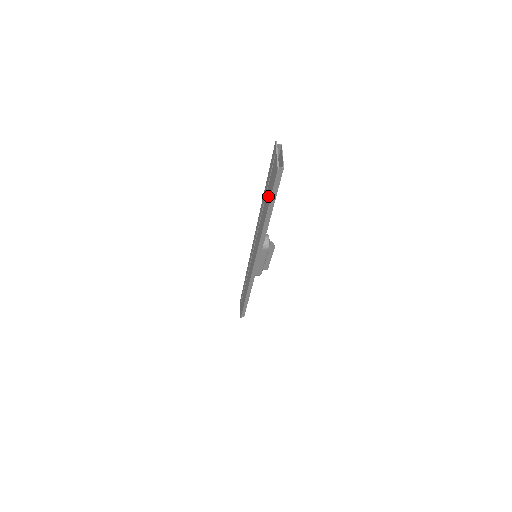
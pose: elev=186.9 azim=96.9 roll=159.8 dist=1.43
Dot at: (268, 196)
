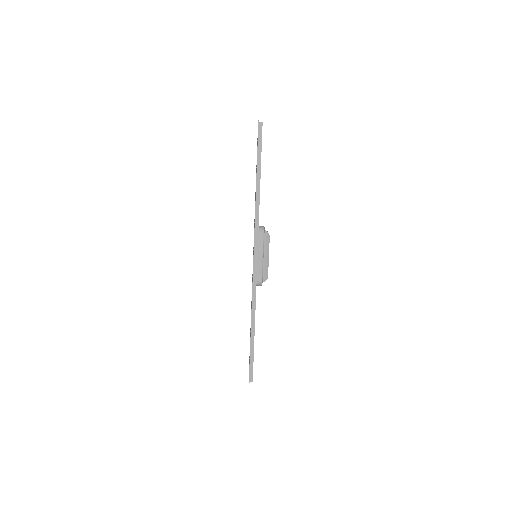
Dot at: occluded
